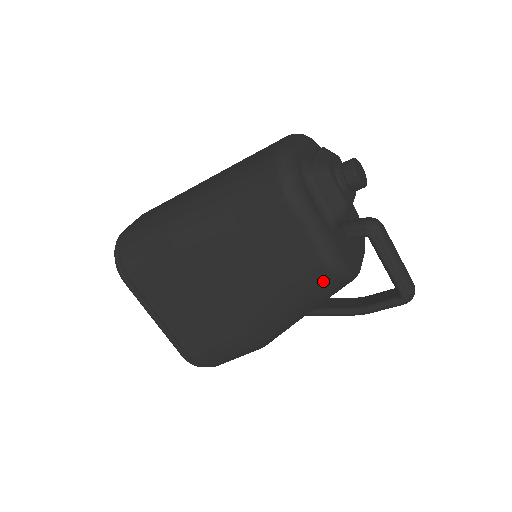
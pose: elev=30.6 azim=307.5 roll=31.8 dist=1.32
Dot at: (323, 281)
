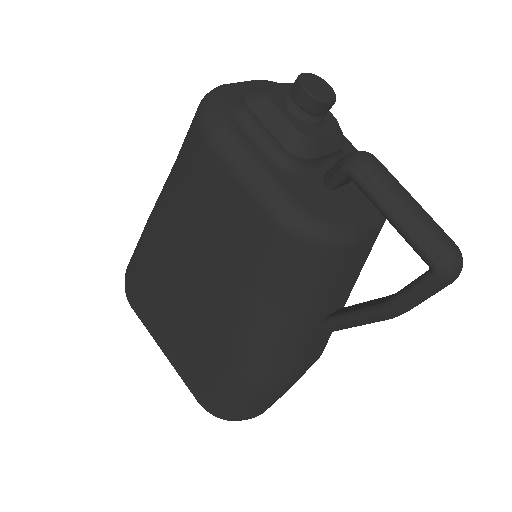
Dot at: (280, 247)
